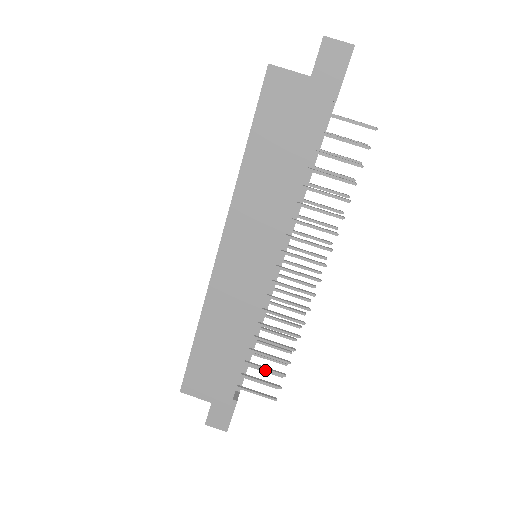
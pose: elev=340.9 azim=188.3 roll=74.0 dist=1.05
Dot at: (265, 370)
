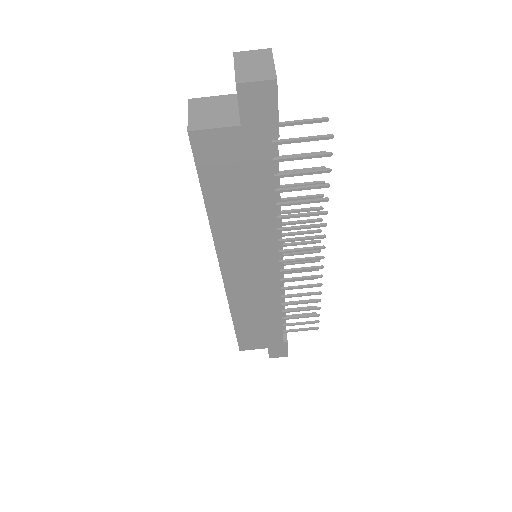
Dot at: occluded
